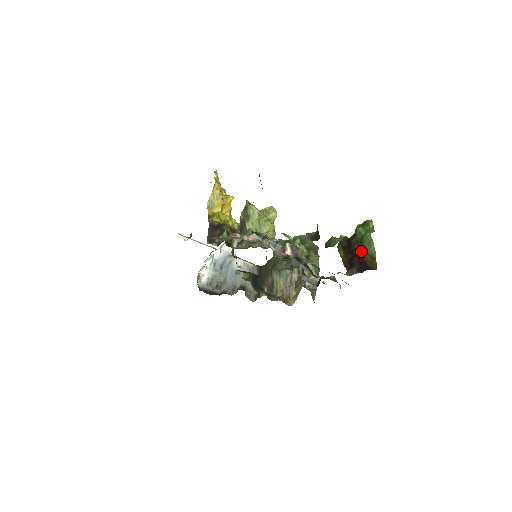
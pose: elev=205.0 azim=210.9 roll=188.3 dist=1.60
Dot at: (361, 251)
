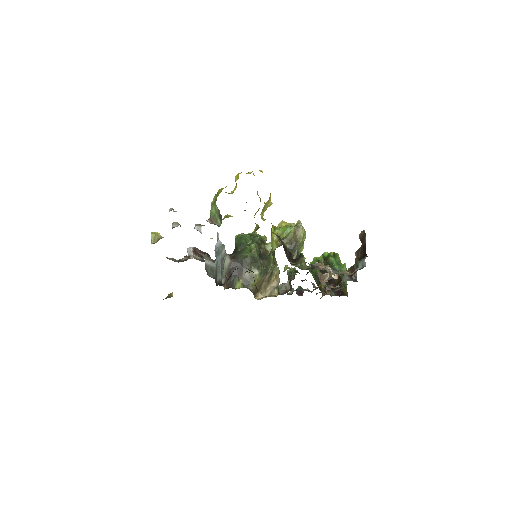
Dot at: occluded
